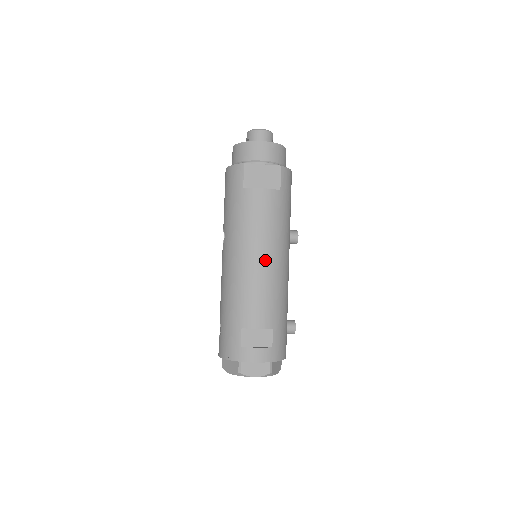
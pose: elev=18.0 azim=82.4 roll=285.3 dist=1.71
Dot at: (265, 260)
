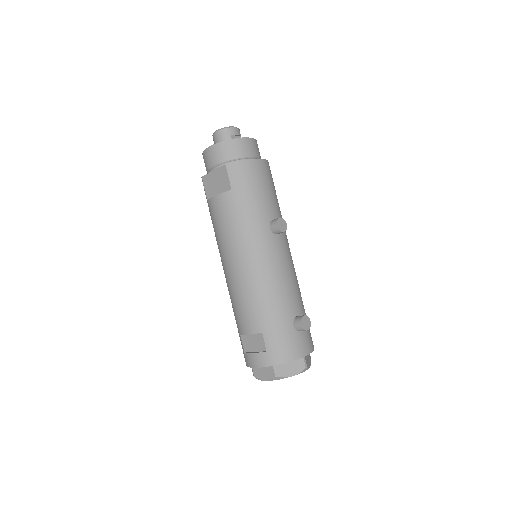
Dot at: (236, 266)
